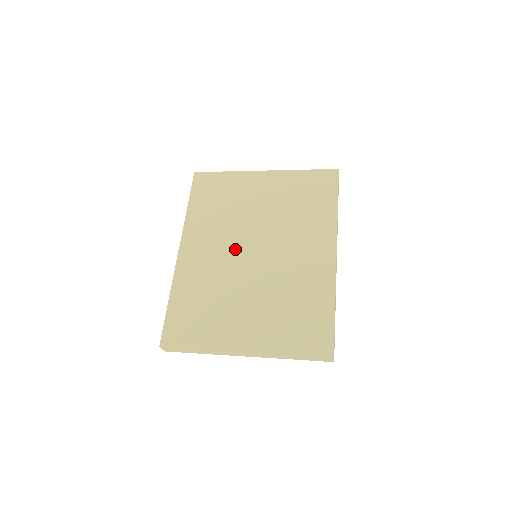
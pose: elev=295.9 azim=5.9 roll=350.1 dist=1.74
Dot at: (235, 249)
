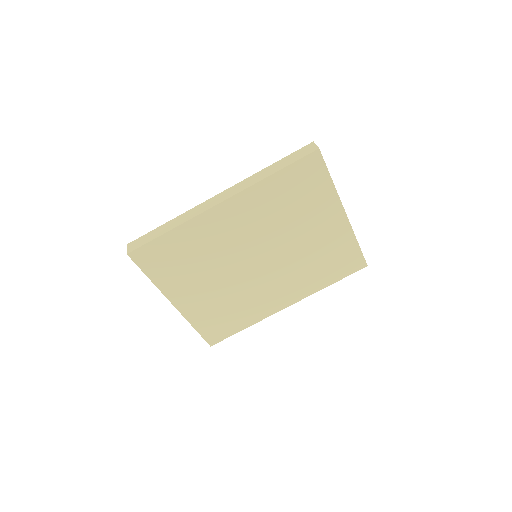
Dot at: (252, 246)
